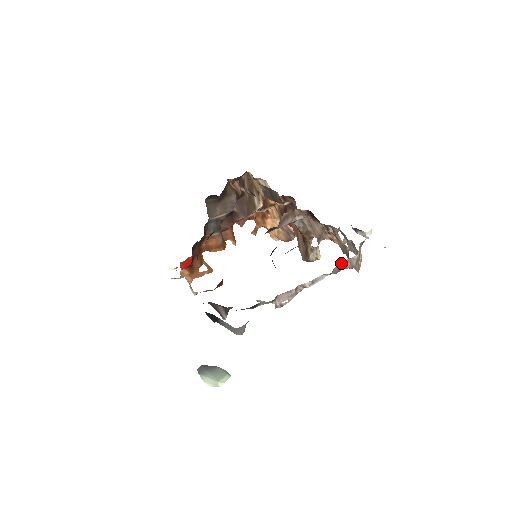
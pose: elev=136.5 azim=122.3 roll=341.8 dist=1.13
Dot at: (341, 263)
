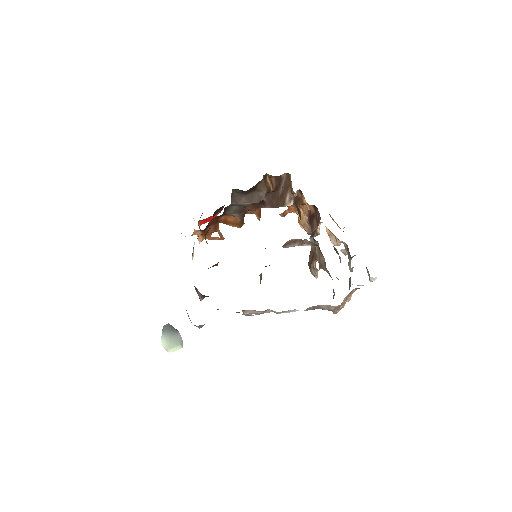
Dot at: (319, 305)
